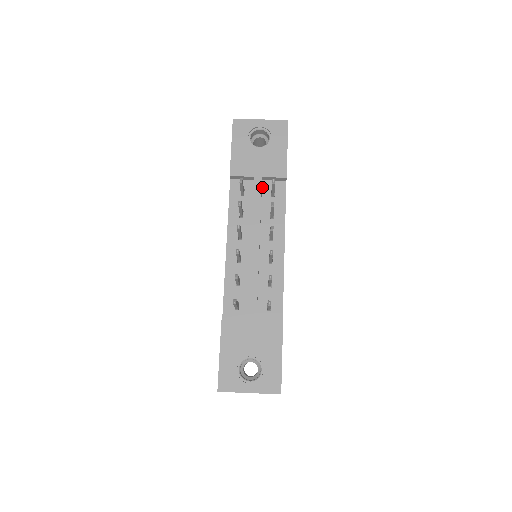
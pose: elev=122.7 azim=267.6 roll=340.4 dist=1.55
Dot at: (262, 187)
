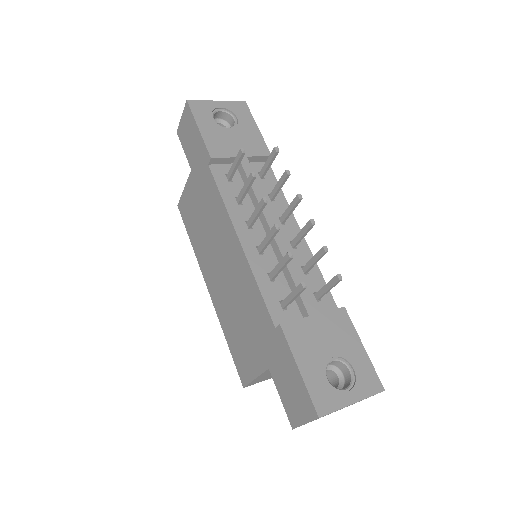
Dot at: occluded
